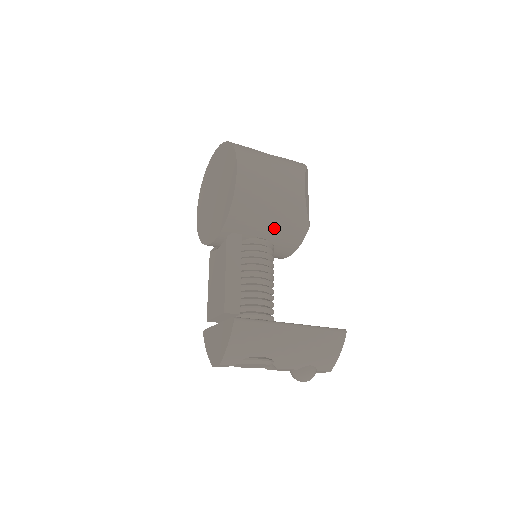
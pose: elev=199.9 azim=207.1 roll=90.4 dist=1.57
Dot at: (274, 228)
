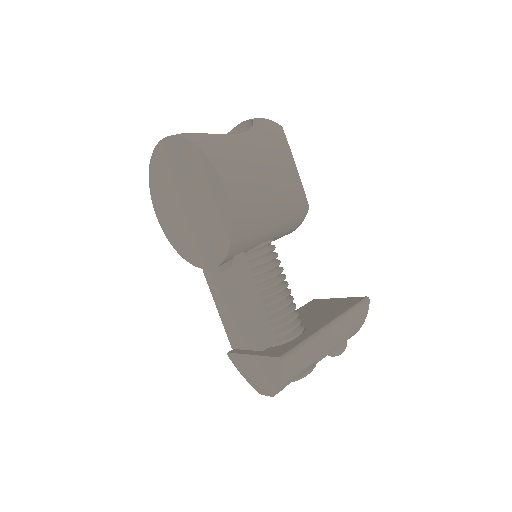
Dot at: (276, 229)
